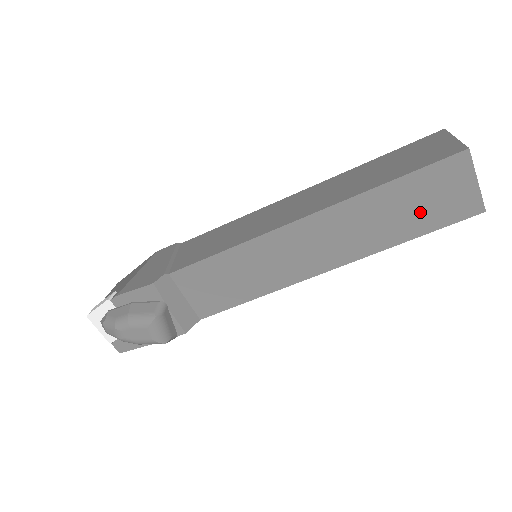
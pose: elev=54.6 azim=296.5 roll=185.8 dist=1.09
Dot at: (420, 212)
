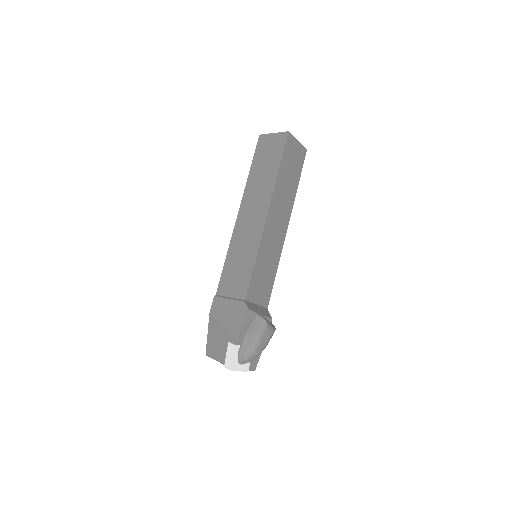
Dot at: (294, 170)
